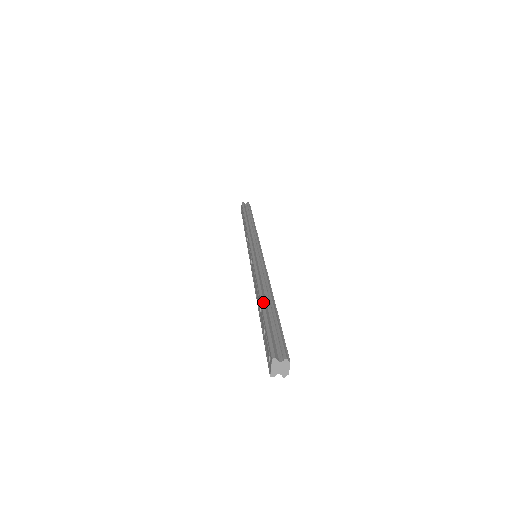
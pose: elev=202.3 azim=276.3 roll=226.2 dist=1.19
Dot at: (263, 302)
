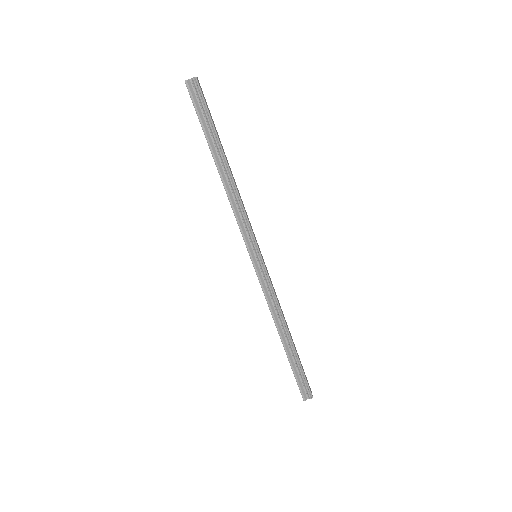
Dot at: occluded
